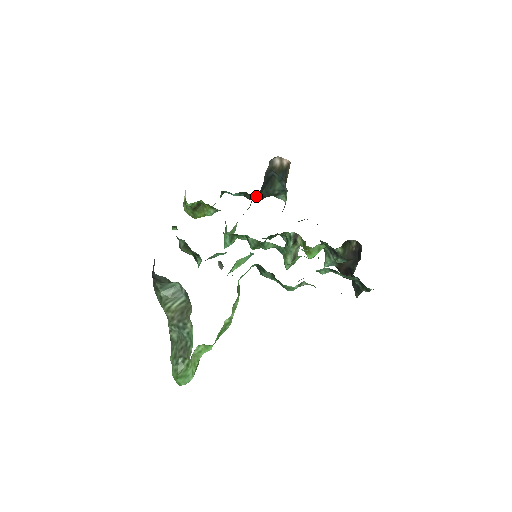
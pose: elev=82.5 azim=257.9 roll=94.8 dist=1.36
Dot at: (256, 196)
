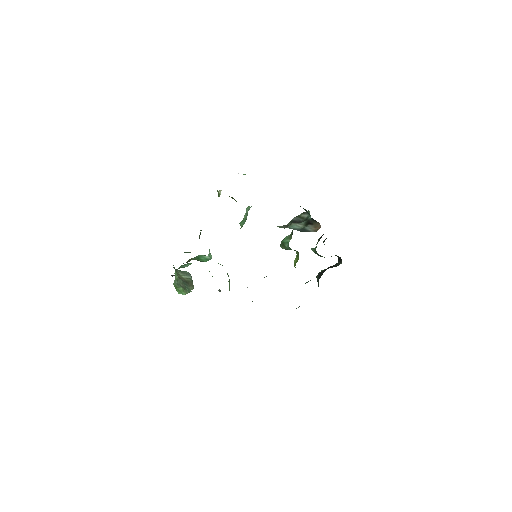
Dot at: occluded
